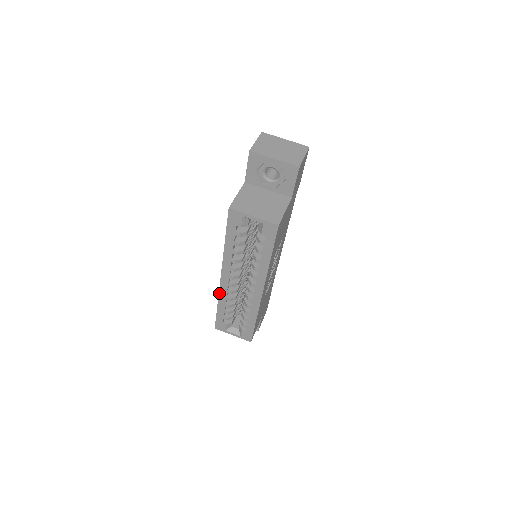
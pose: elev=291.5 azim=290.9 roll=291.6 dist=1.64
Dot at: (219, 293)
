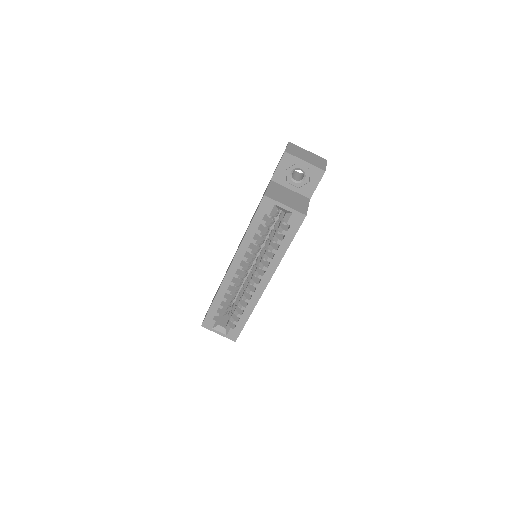
Dot at: (221, 285)
